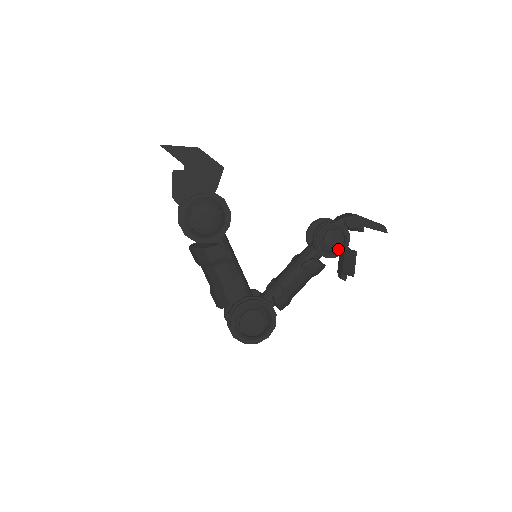
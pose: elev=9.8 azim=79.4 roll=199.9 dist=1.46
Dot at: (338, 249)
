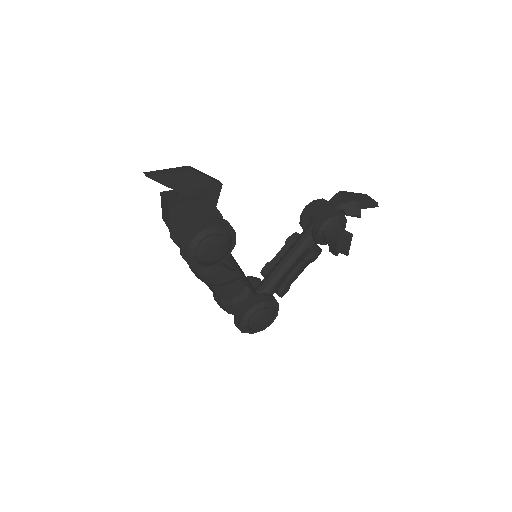
Dot at: (336, 236)
